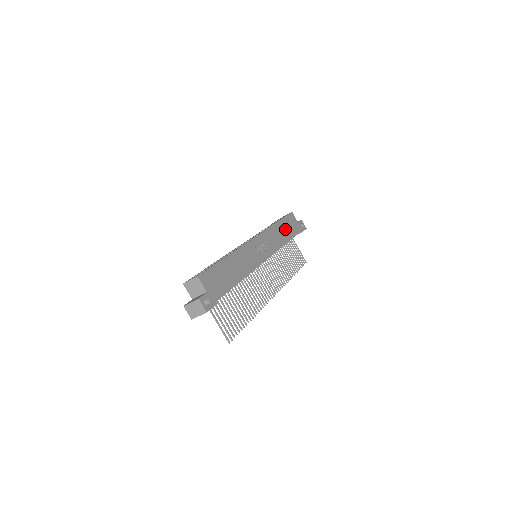
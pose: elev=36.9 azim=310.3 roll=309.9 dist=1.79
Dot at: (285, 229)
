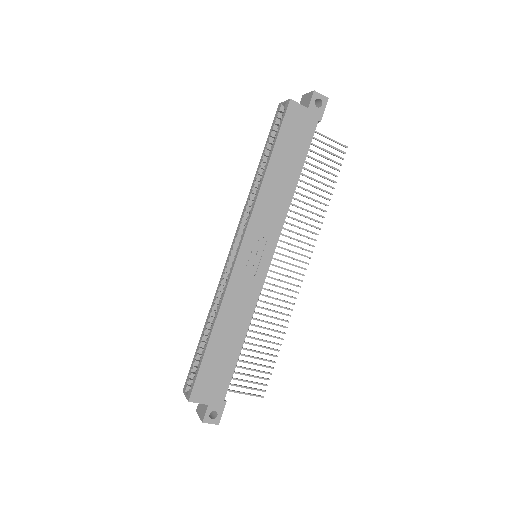
Dot at: (286, 161)
